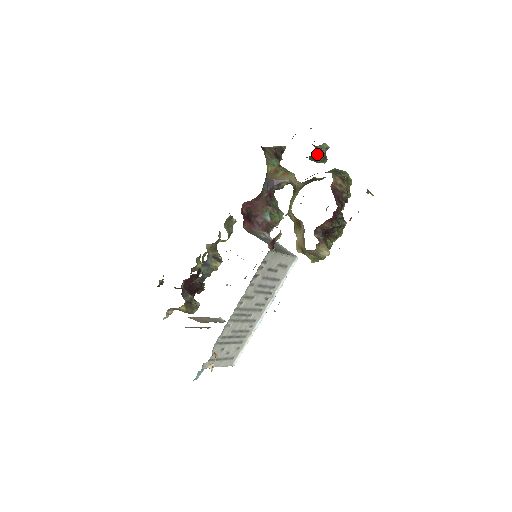
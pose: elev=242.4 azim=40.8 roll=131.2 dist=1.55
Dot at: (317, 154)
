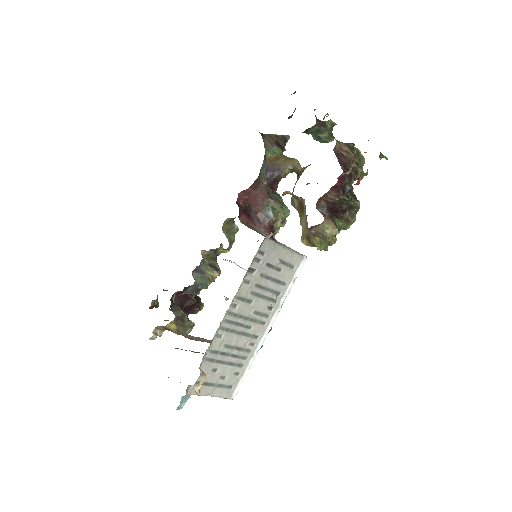
Dot at: (320, 128)
